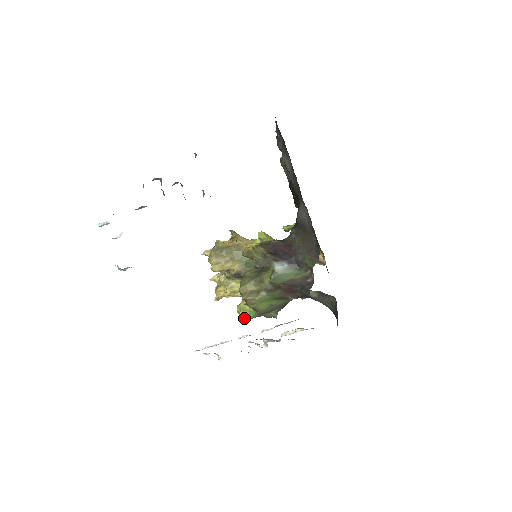
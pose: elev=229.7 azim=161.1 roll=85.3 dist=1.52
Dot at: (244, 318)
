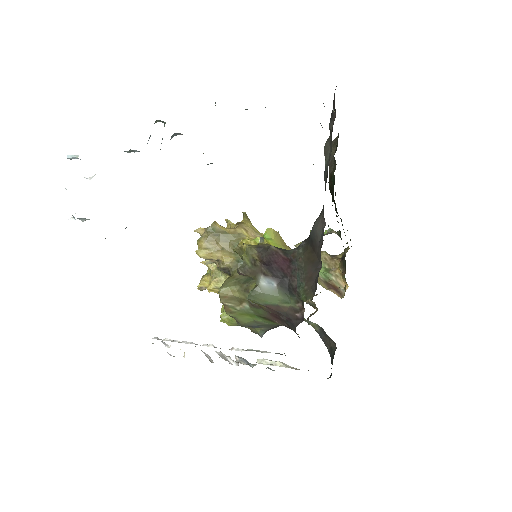
Dot at: (225, 321)
